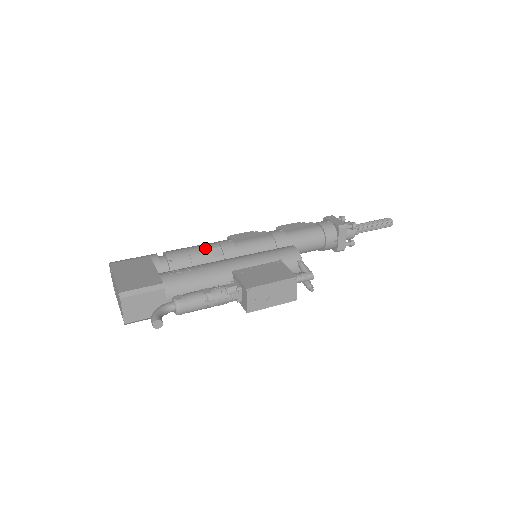
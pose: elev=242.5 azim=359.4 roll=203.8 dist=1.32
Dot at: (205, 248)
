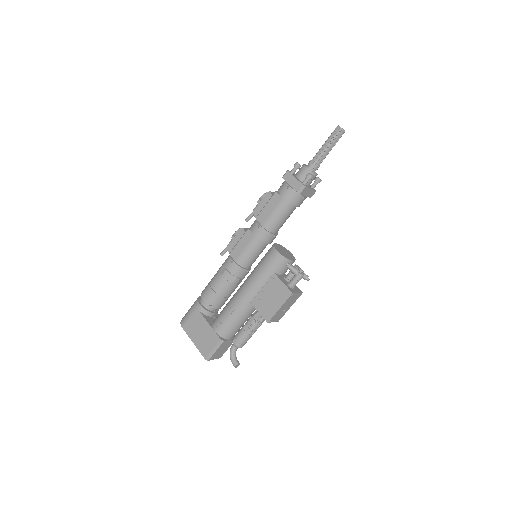
Dot at: (222, 281)
